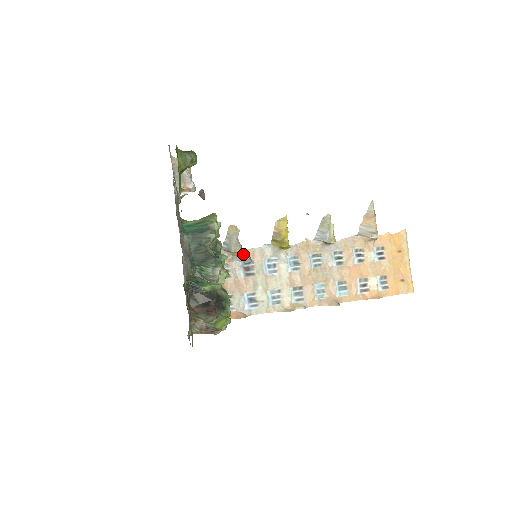
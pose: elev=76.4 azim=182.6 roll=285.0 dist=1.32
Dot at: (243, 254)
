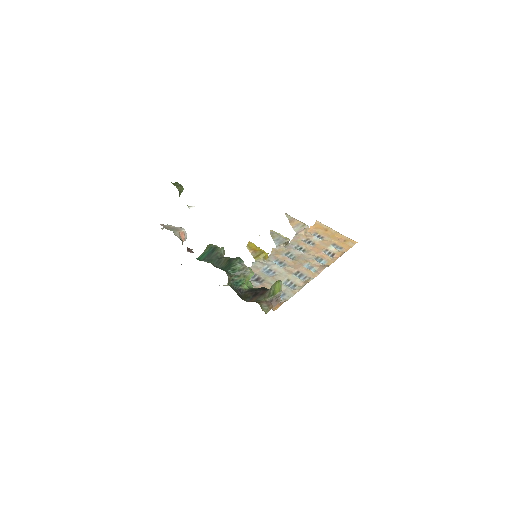
Dot at: occluded
